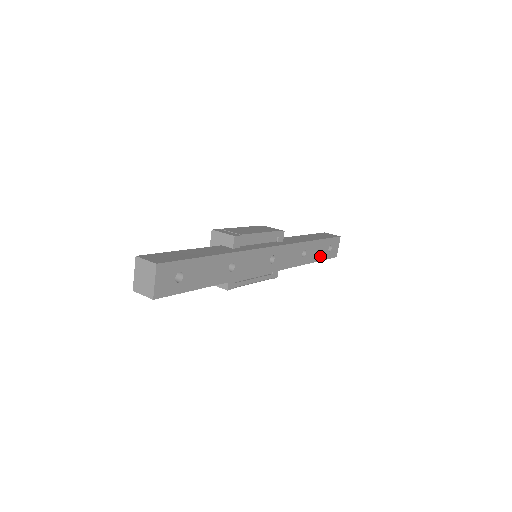
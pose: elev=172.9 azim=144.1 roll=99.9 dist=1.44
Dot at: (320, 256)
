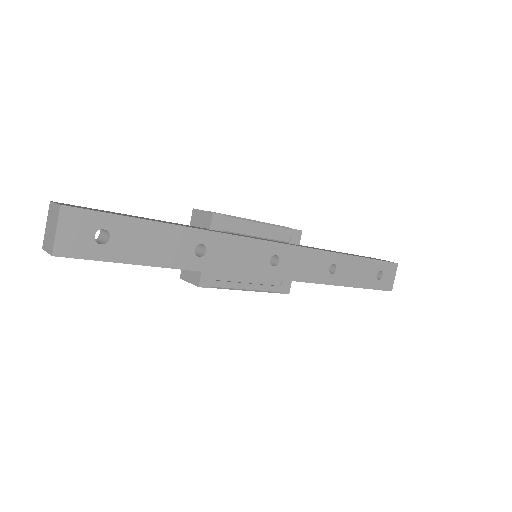
Dot at: (362, 281)
